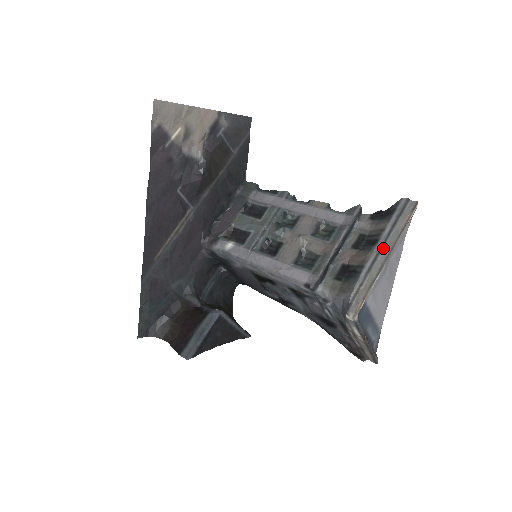
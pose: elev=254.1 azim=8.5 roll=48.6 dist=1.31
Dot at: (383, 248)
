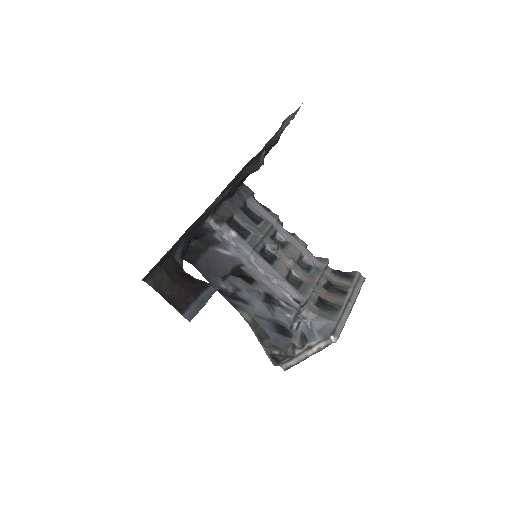
Dot at: (350, 299)
